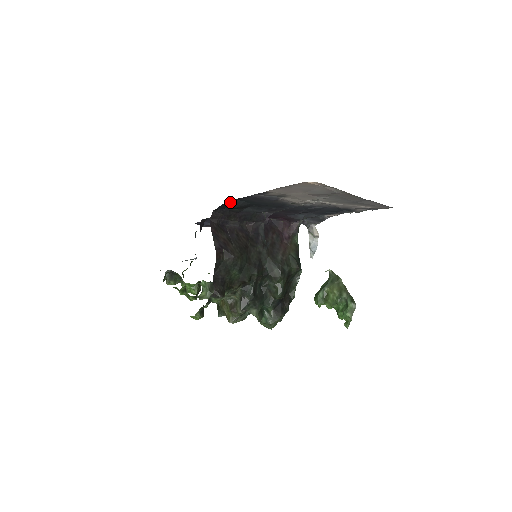
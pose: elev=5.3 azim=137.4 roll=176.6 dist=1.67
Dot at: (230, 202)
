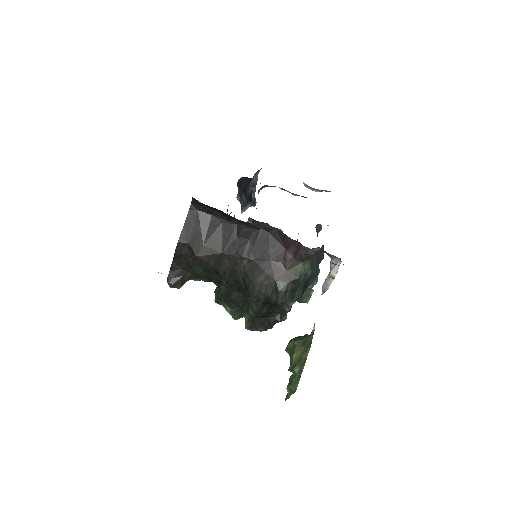
Dot at: occluded
